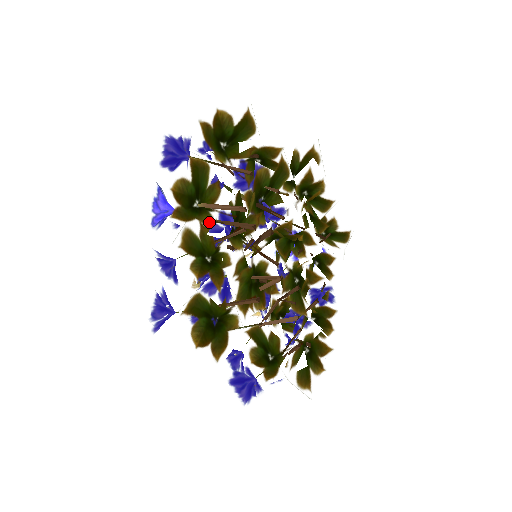
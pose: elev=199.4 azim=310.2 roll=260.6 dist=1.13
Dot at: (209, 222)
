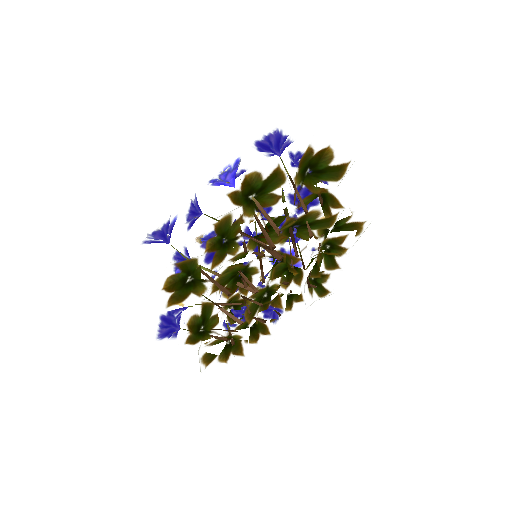
Dot at: (248, 219)
